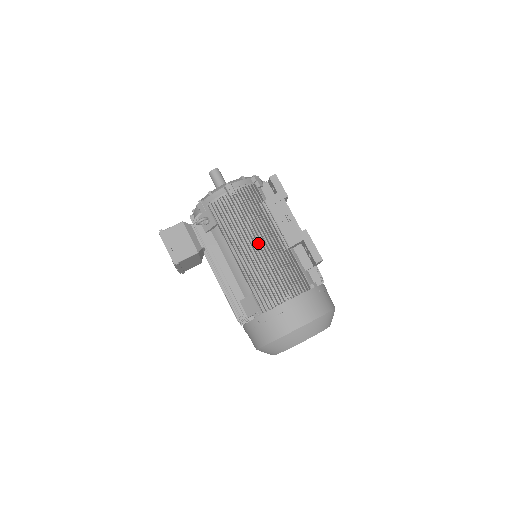
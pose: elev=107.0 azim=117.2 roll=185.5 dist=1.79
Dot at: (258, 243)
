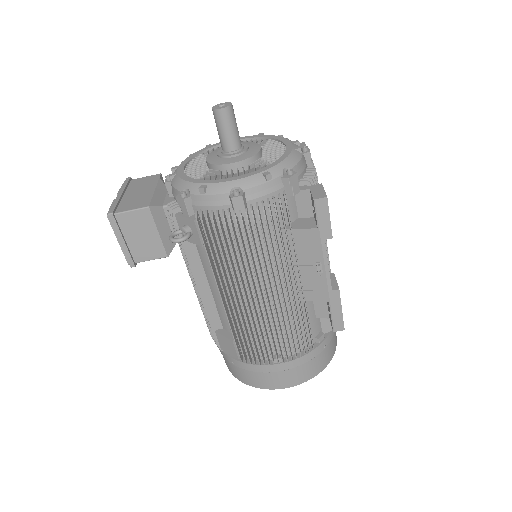
Dot at: (260, 294)
